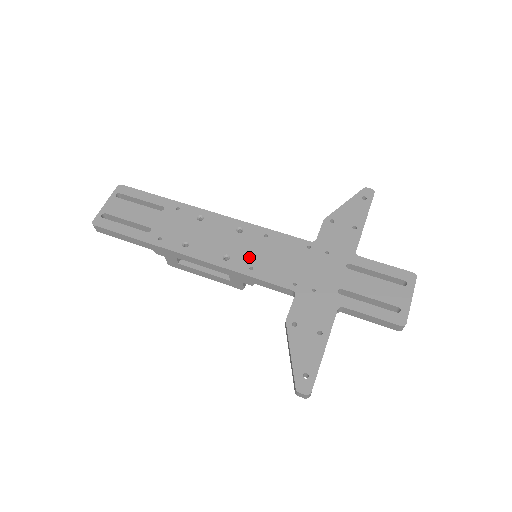
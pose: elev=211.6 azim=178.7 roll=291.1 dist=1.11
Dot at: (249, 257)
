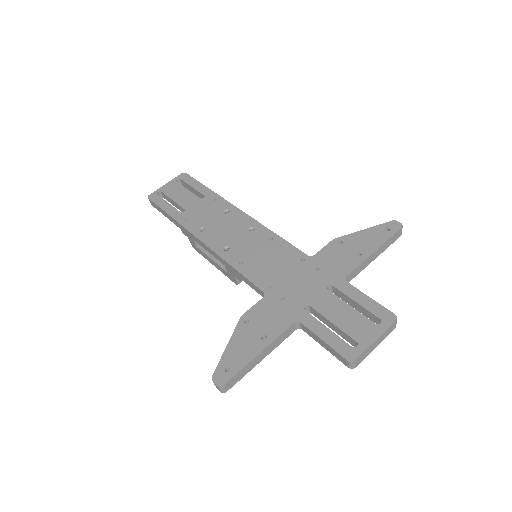
Dot at: (245, 253)
